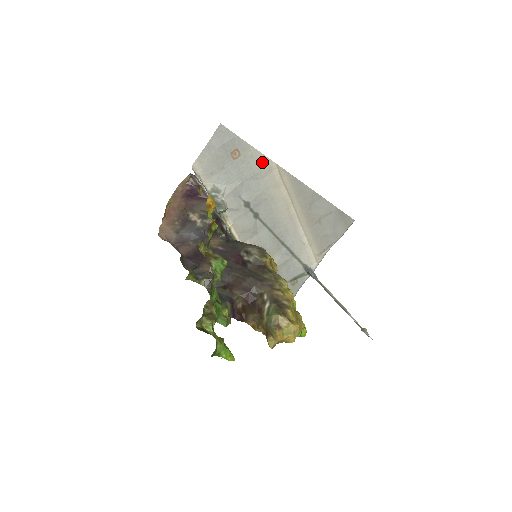
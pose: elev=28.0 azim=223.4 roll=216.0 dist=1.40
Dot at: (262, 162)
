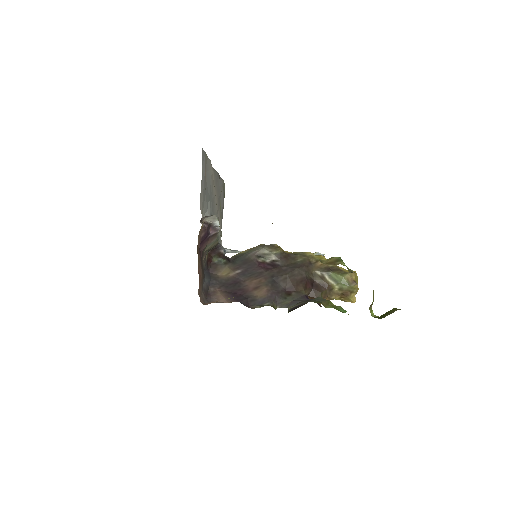
Dot at: (210, 169)
